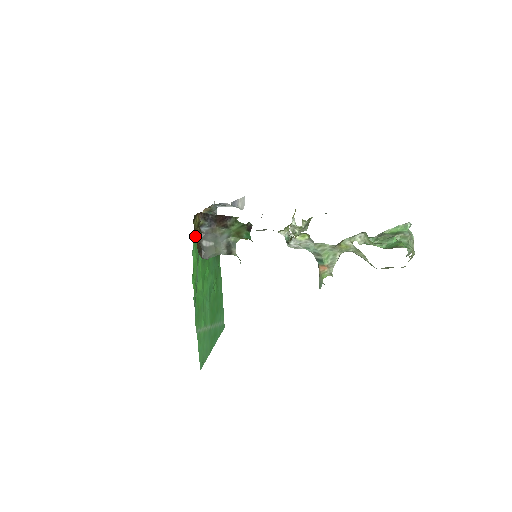
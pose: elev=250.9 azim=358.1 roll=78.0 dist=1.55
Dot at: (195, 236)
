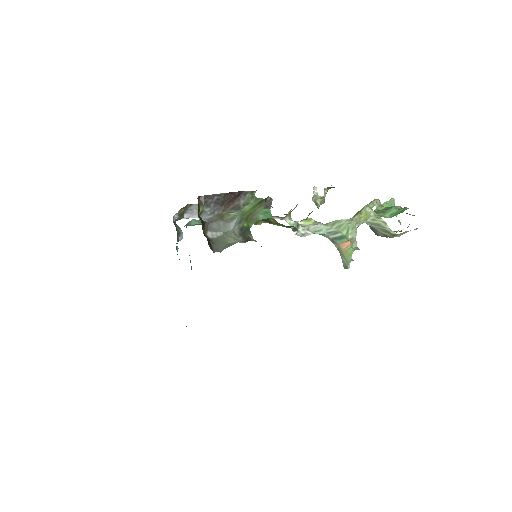
Dot at: occluded
